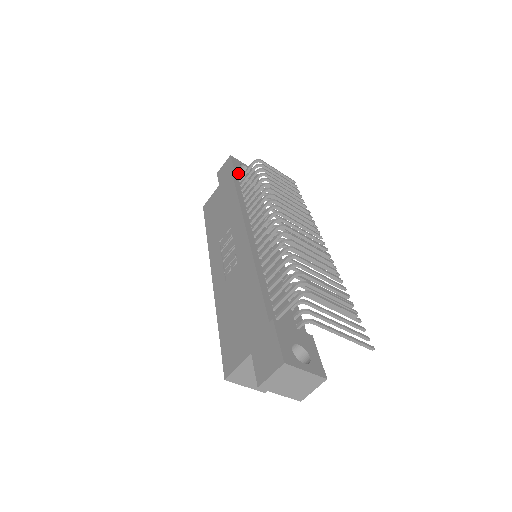
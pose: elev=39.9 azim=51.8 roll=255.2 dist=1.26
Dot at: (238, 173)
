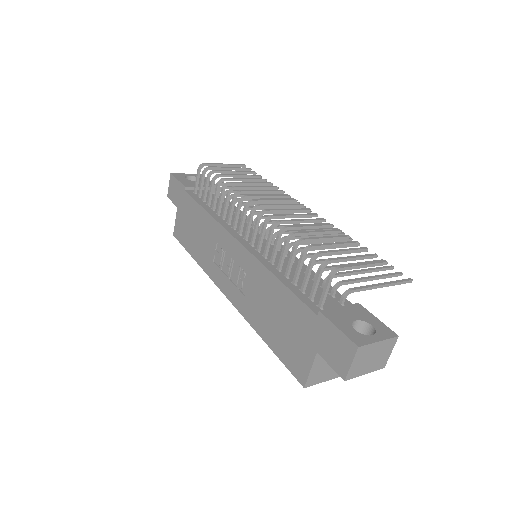
Dot at: (189, 187)
